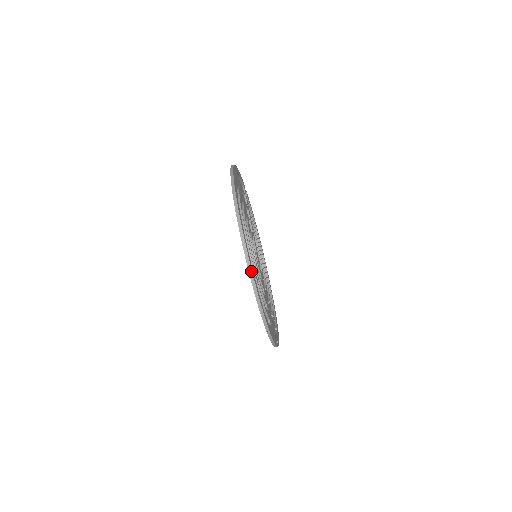
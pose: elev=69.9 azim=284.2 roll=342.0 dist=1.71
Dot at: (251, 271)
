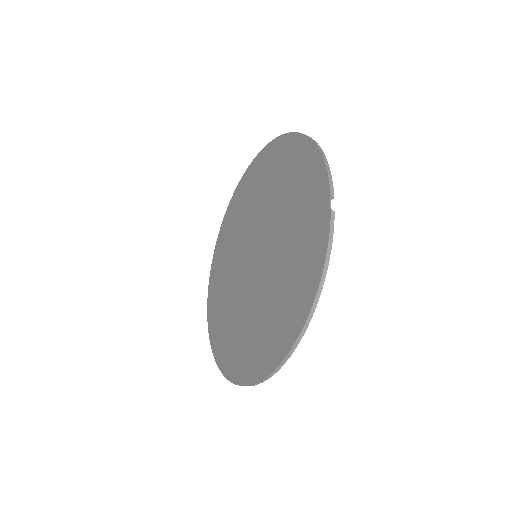
Dot at: occluded
